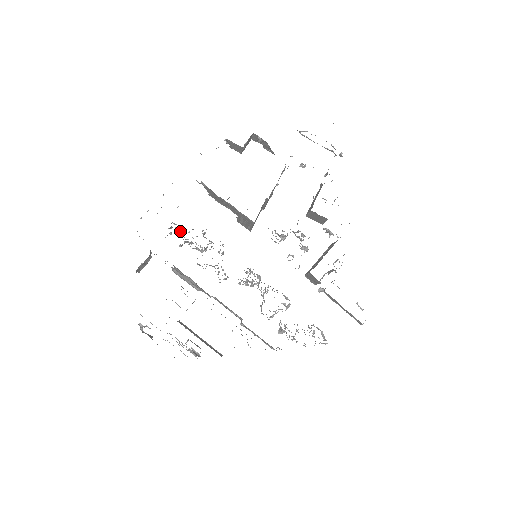
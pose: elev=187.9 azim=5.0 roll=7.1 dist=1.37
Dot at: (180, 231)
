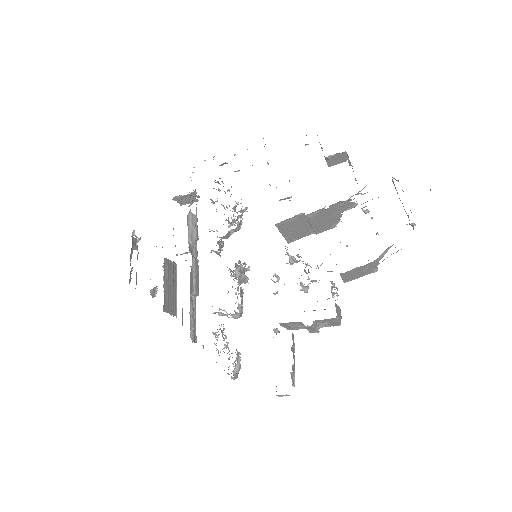
Dot at: occluded
